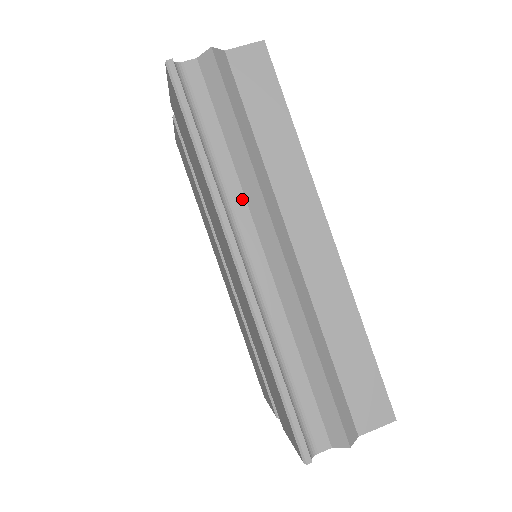
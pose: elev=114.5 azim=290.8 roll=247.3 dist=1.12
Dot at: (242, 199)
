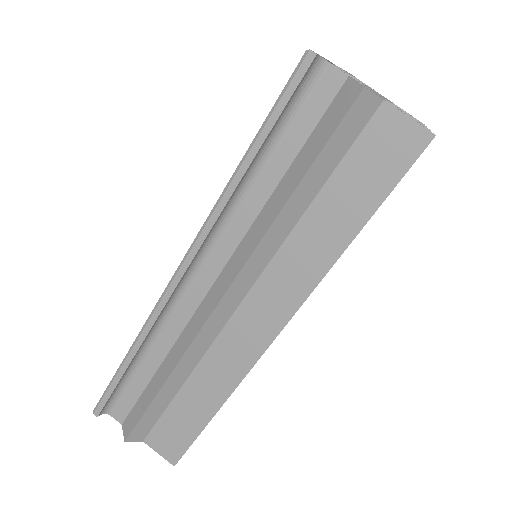
Dot at: (239, 237)
